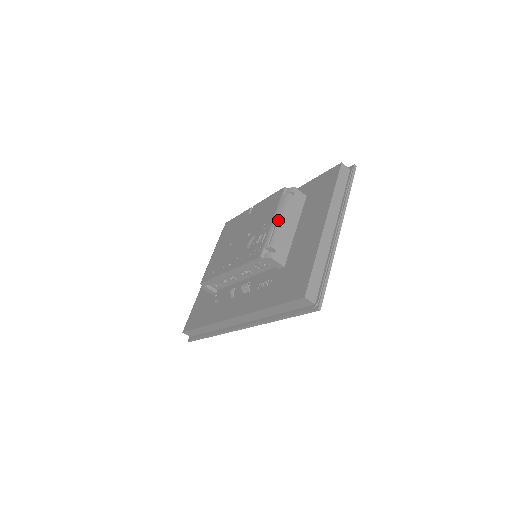
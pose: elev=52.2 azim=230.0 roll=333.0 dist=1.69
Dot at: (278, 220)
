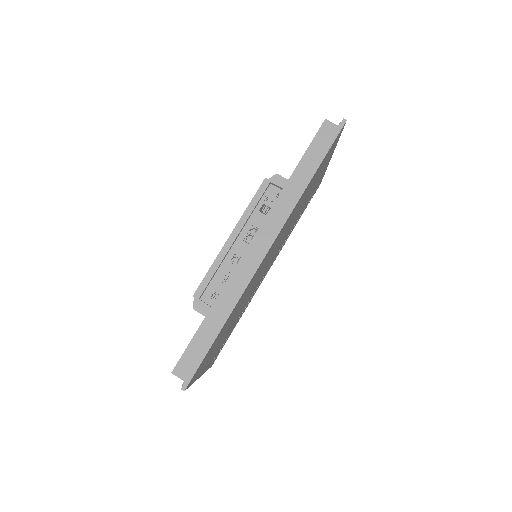
Dot at: occluded
